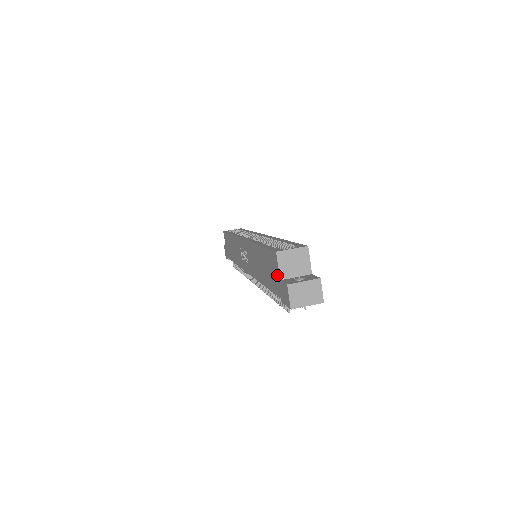
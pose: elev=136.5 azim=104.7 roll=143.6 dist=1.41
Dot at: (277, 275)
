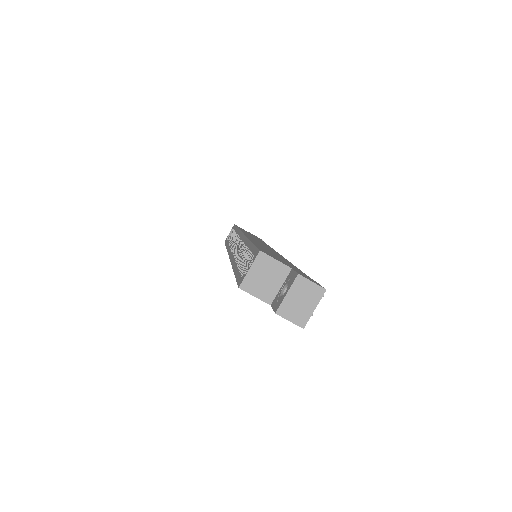
Dot at: occluded
